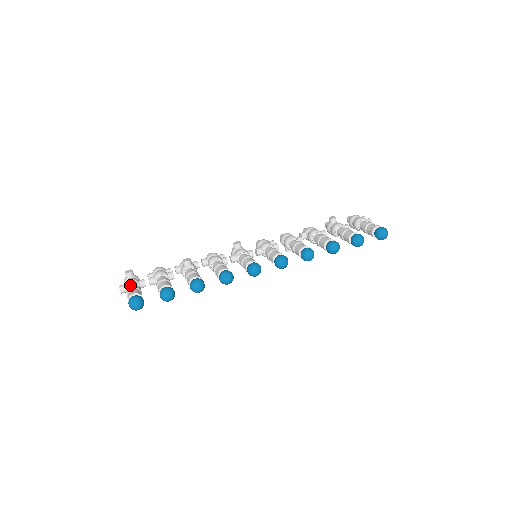
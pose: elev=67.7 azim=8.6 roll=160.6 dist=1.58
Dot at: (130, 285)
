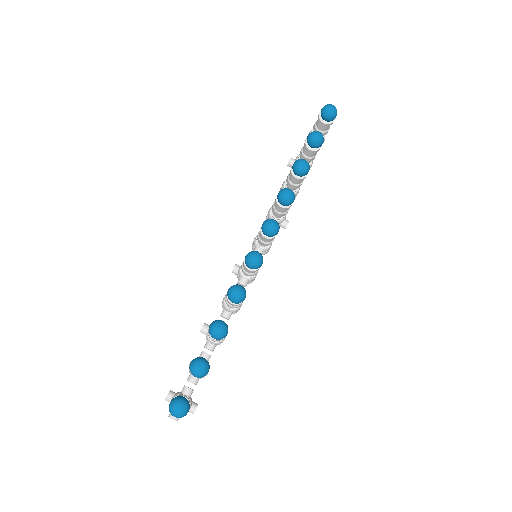
Dot at: occluded
